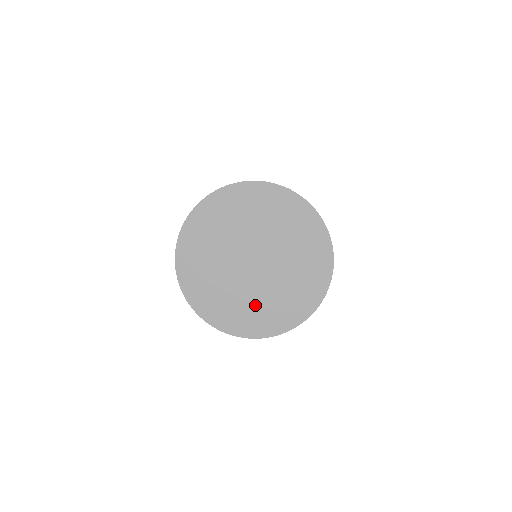
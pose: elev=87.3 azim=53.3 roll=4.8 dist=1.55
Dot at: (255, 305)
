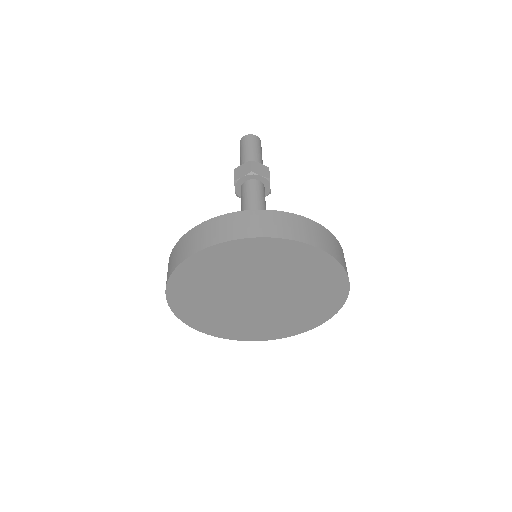
Dot at: (221, 316)
